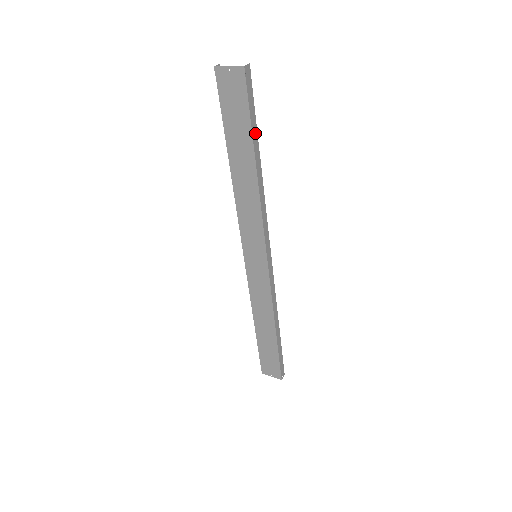
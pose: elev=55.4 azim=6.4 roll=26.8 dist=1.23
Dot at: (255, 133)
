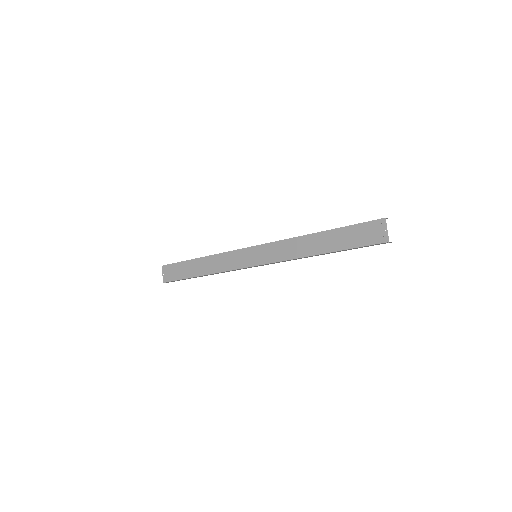
Dot at: (346, 250)
